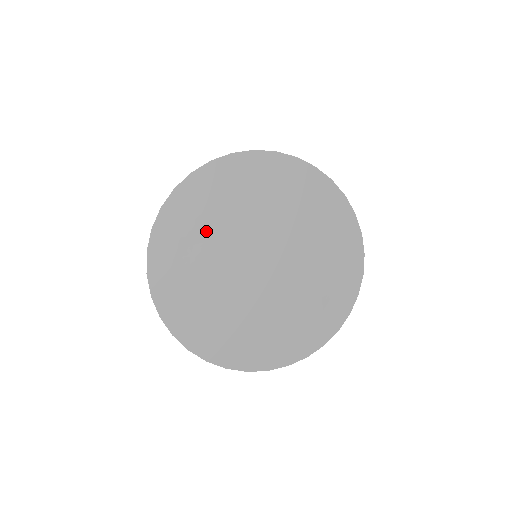
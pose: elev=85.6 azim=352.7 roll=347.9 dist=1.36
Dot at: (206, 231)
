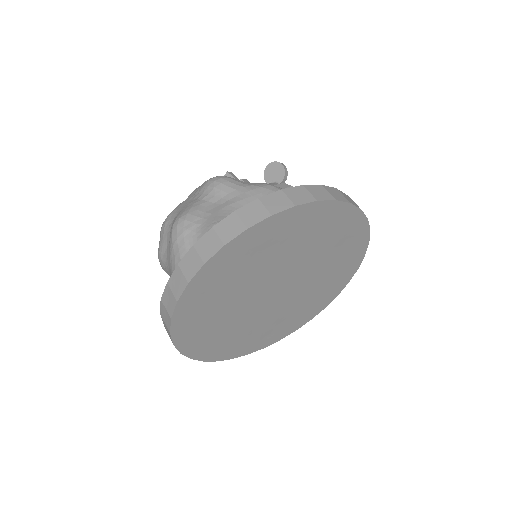
Dot at: (288, 246)
